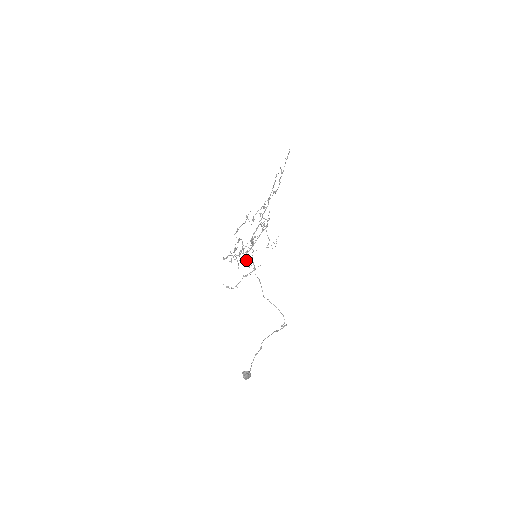
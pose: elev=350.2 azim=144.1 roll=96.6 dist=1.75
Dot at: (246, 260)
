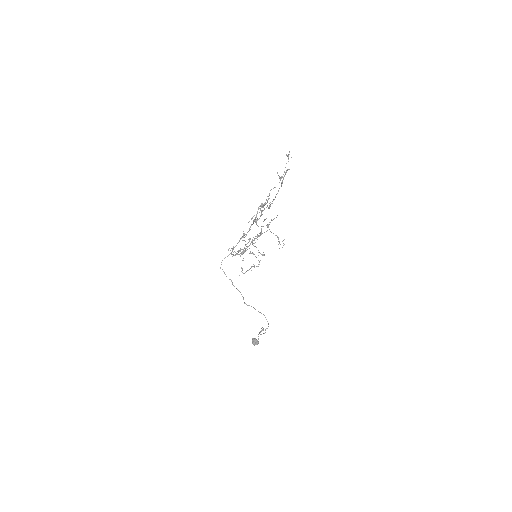
Dot at: (258, 250)
